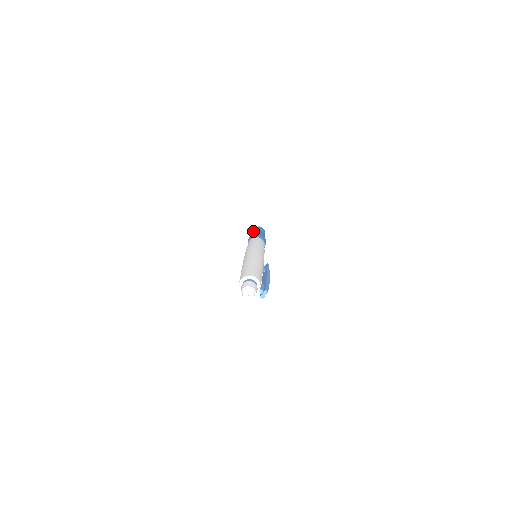
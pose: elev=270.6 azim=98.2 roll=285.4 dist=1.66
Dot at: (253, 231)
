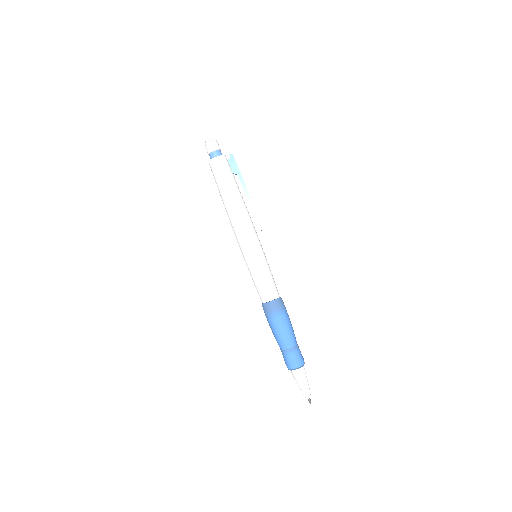
Dot at: occluded
